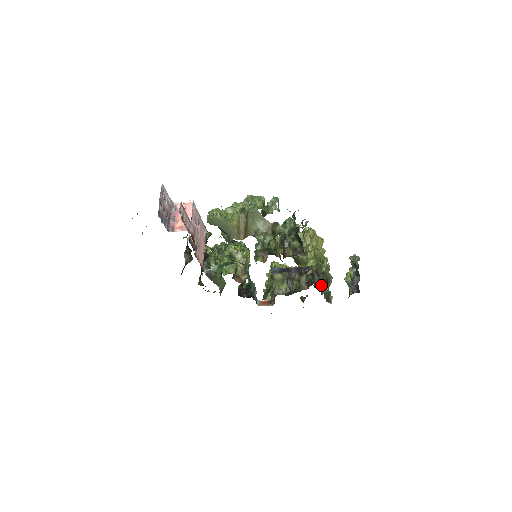
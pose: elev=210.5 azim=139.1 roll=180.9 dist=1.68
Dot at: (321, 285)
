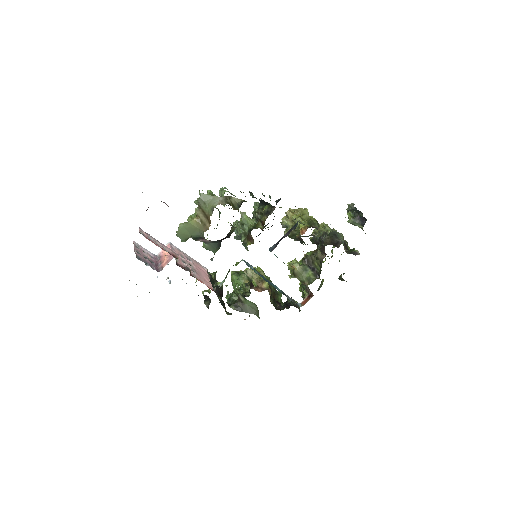
Dot at: (332, 242)
